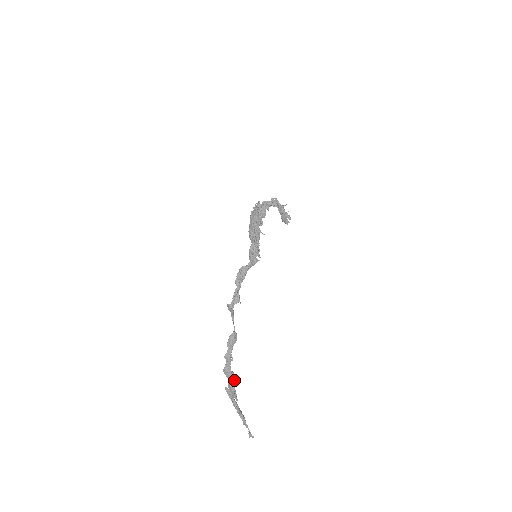
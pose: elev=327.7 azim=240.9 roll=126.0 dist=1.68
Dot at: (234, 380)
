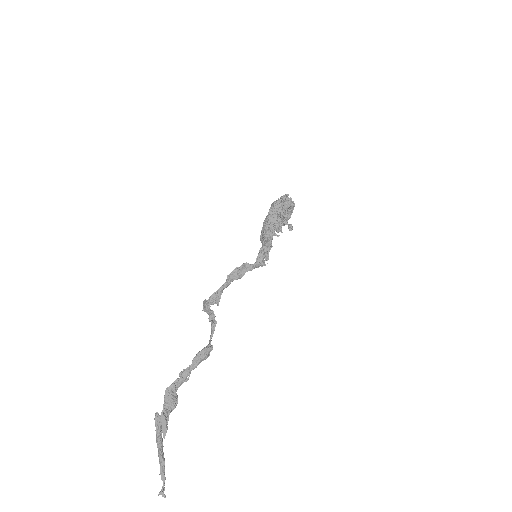
Dot at: (174, 407)
